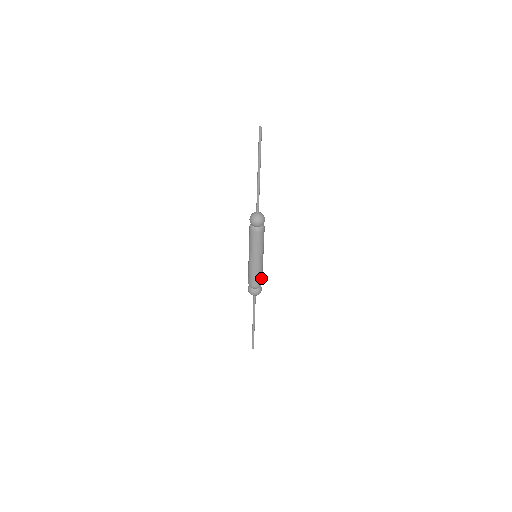
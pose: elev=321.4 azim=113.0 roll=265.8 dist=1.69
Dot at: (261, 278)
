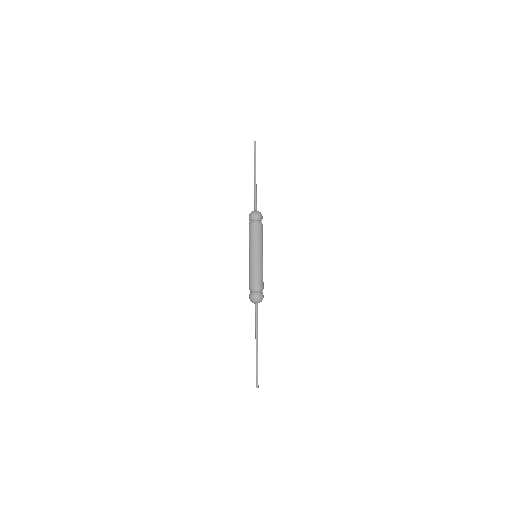
Dot at: (260, 279)
